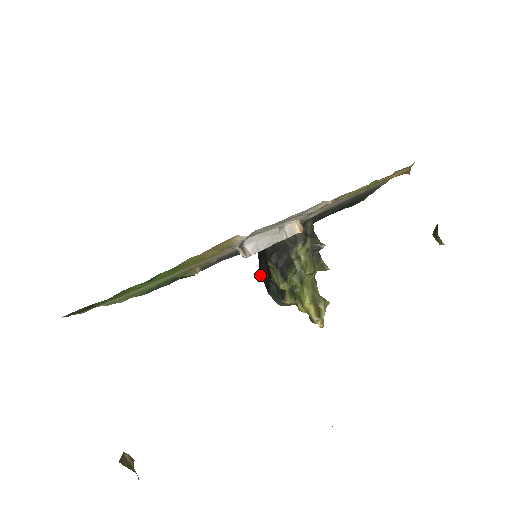
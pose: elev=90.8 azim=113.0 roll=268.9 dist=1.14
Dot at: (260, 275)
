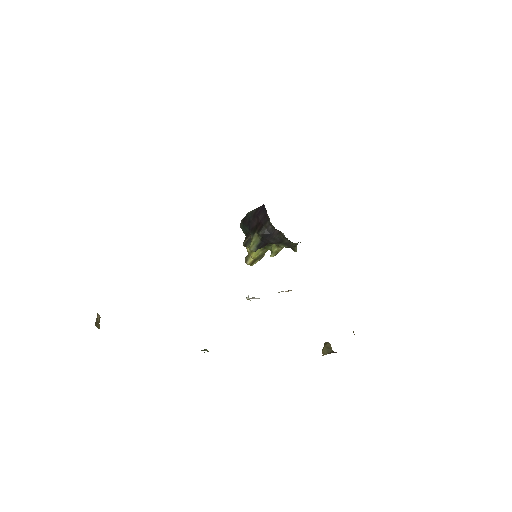
Dot at: (249, 213)
